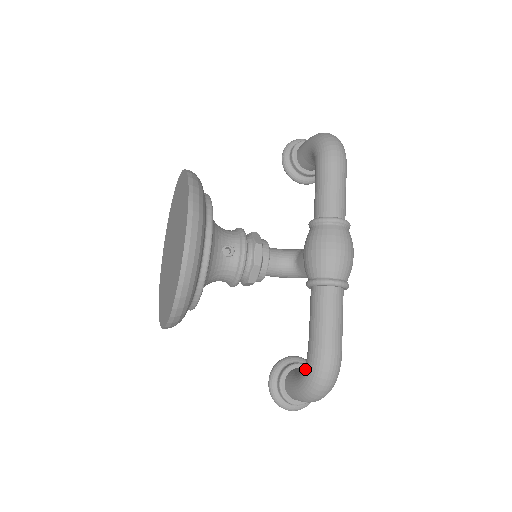
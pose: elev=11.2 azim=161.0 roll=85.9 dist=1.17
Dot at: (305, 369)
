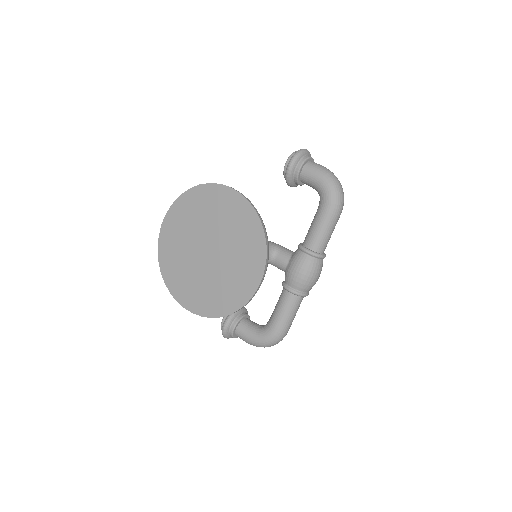
Dot at: (265, 335)
